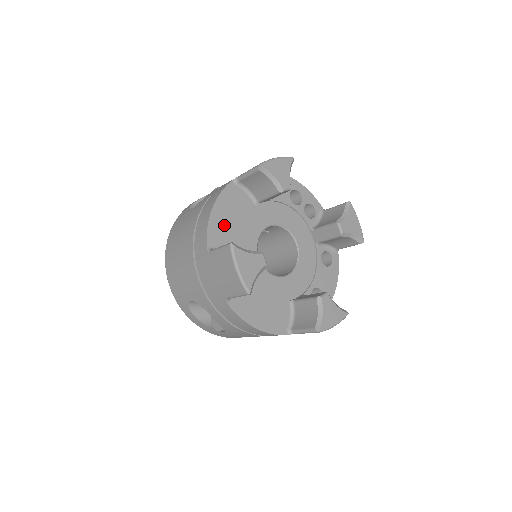
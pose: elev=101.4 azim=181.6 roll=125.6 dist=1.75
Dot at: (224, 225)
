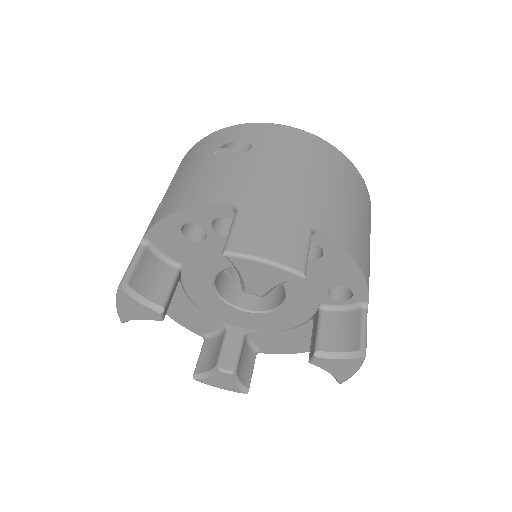
Dot at: (188, 316)
